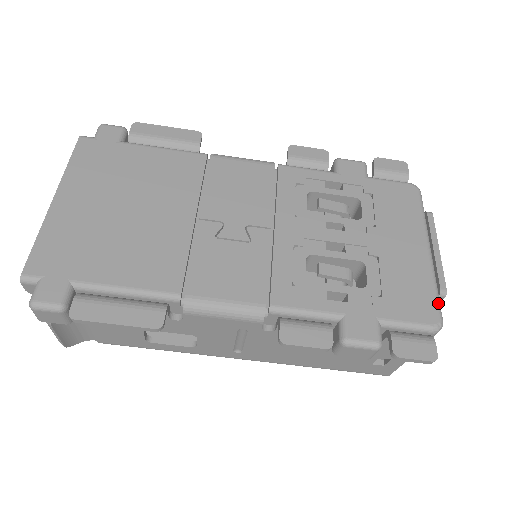
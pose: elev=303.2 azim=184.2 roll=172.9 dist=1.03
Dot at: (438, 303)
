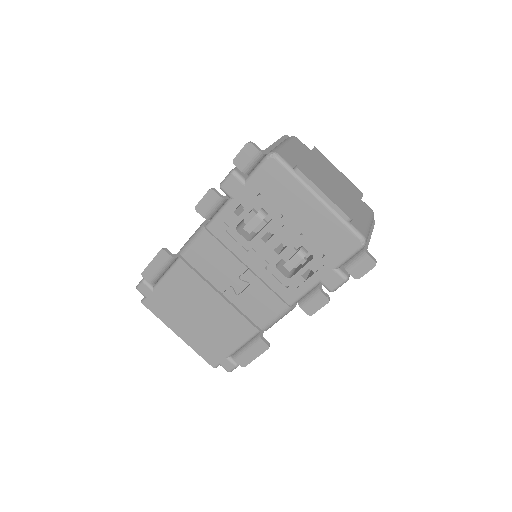
Dot at: (352, 231)
